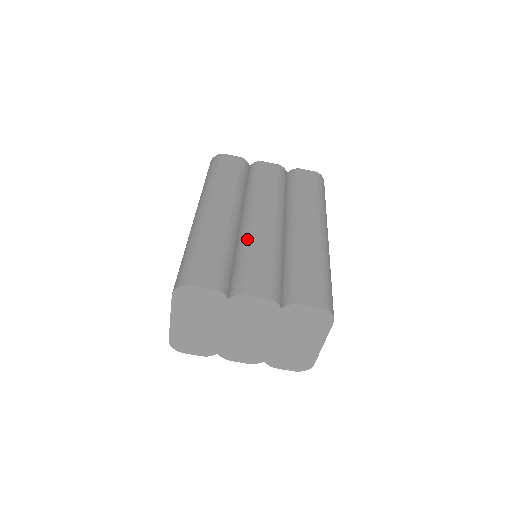
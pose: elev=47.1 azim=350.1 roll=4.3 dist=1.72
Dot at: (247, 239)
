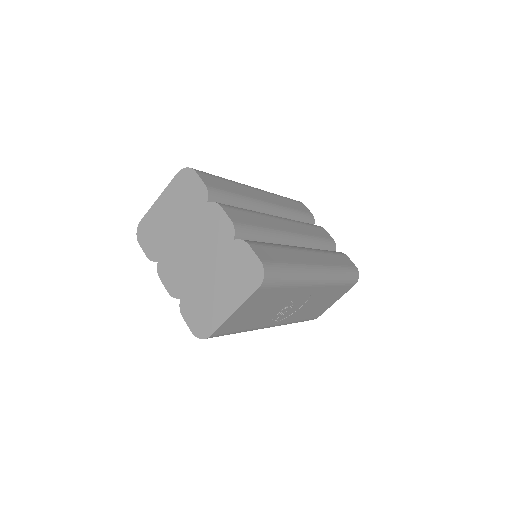
Dot at: (261, 213)
